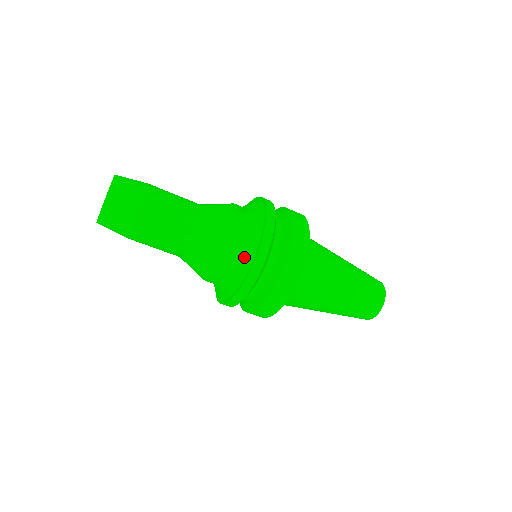
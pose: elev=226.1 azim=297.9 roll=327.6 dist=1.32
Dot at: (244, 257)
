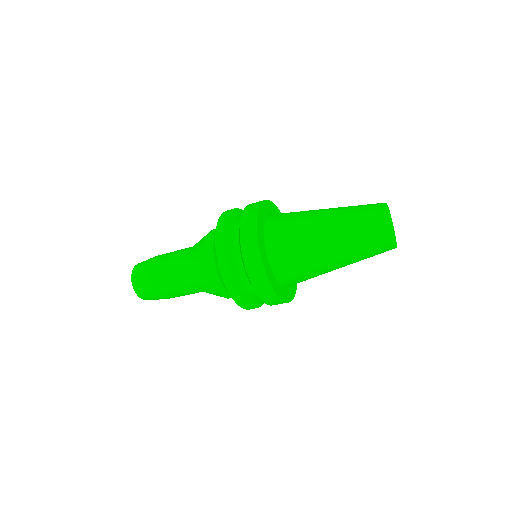
Dot at: (223, 283)
